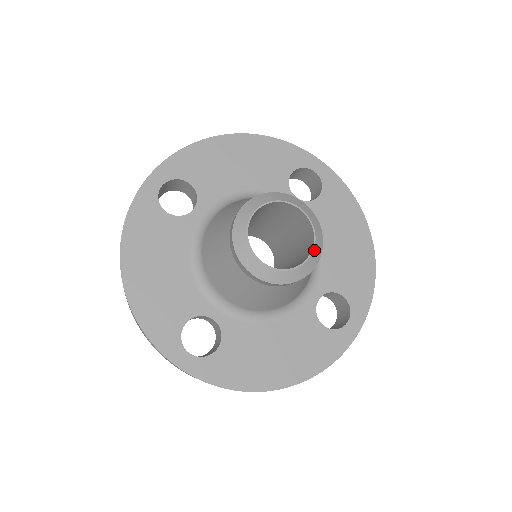
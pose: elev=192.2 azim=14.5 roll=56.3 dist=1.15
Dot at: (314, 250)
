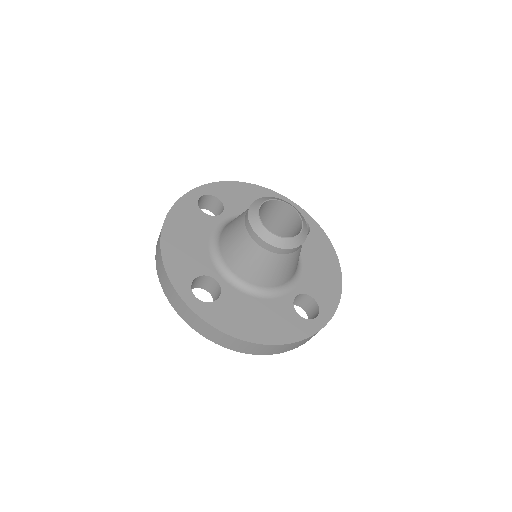
Dot at: (301, 234)
